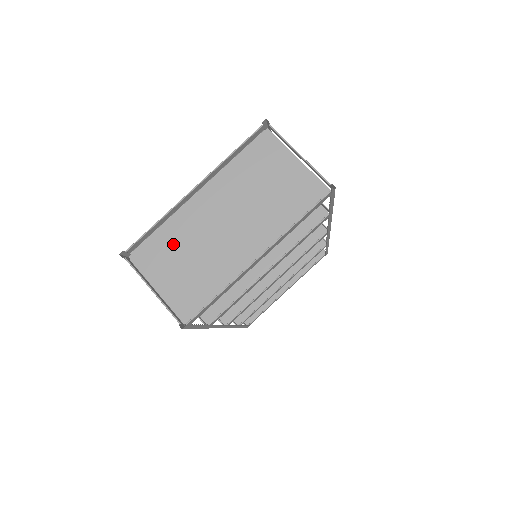
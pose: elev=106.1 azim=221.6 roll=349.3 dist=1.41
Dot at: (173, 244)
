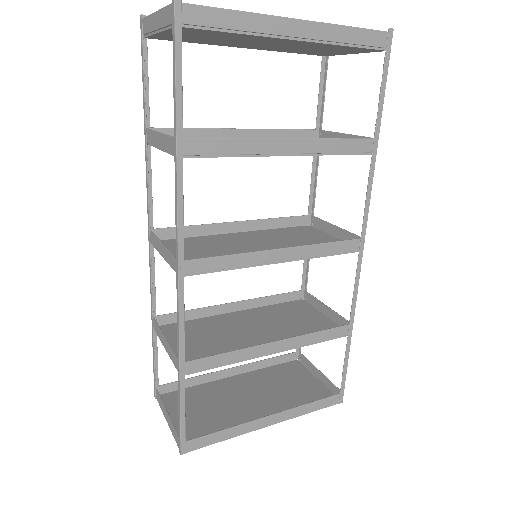
Dot at: occluded
